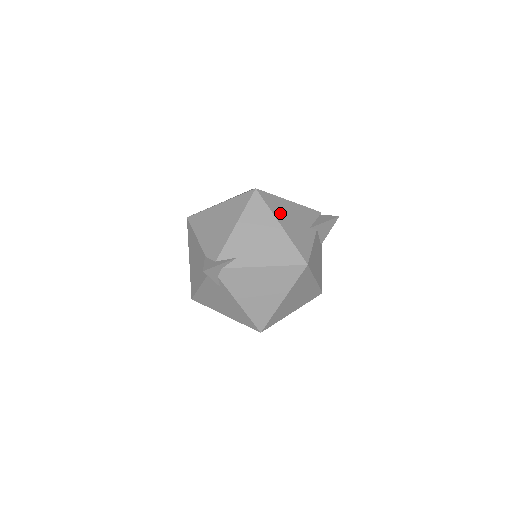
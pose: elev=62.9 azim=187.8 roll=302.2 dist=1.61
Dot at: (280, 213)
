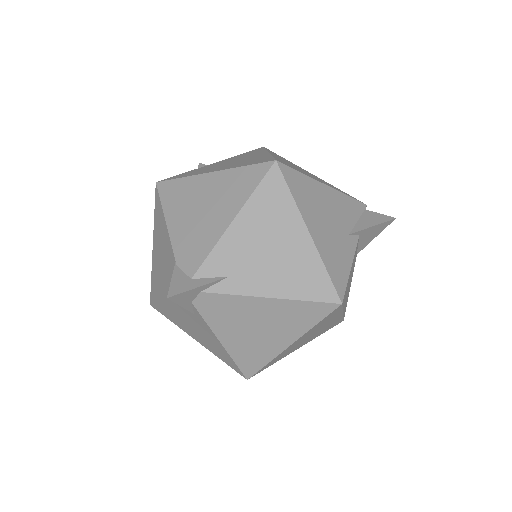
Dot at: (309, 208)
